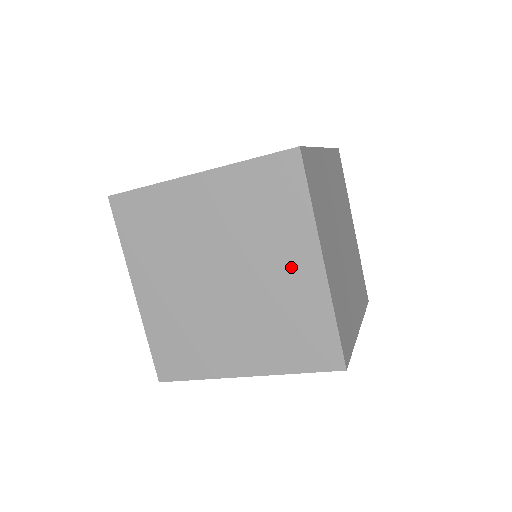
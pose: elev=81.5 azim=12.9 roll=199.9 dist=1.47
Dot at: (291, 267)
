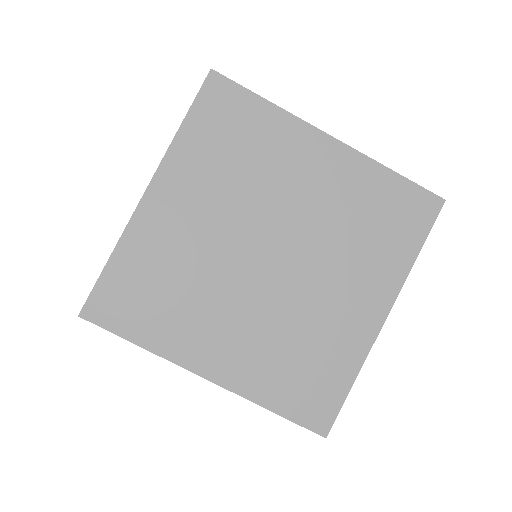
Dot at: occluded
